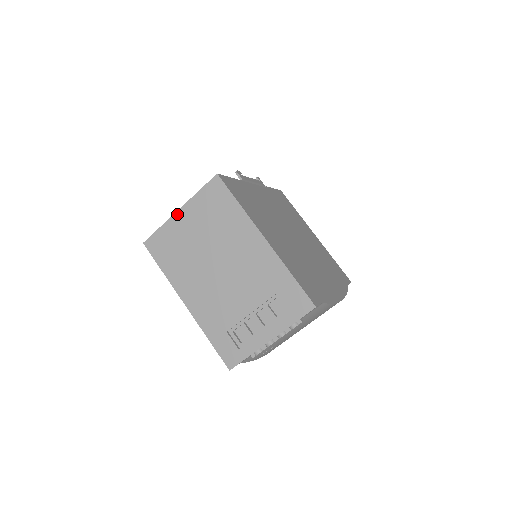
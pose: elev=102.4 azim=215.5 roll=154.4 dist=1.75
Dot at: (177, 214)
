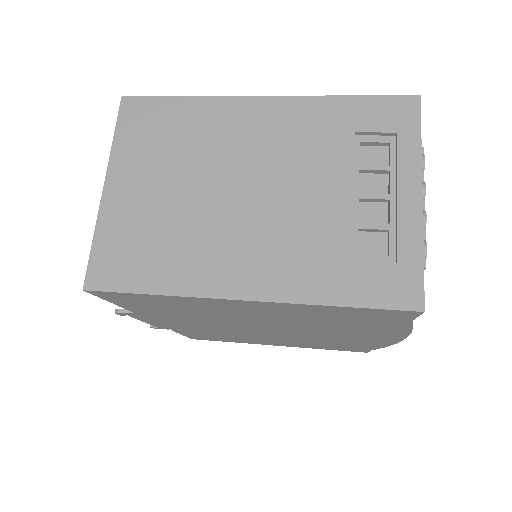
Dot at: (106, 194)
